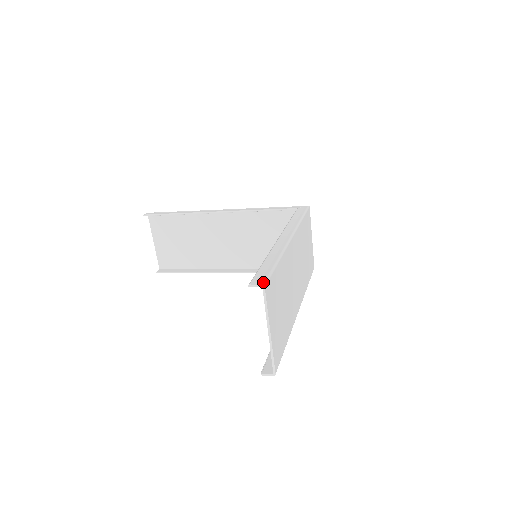
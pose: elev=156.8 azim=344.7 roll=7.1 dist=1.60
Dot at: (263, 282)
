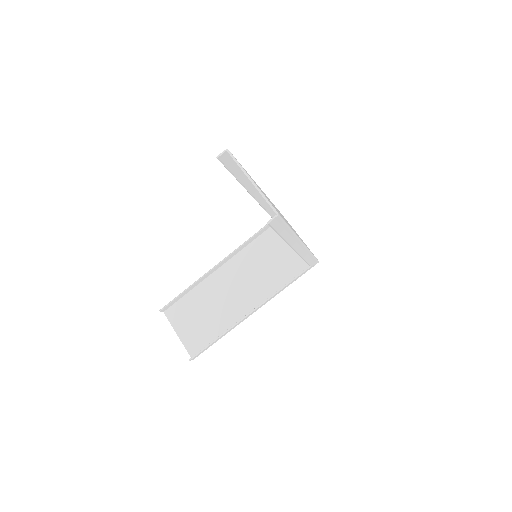
Dot at: (227, 152)
